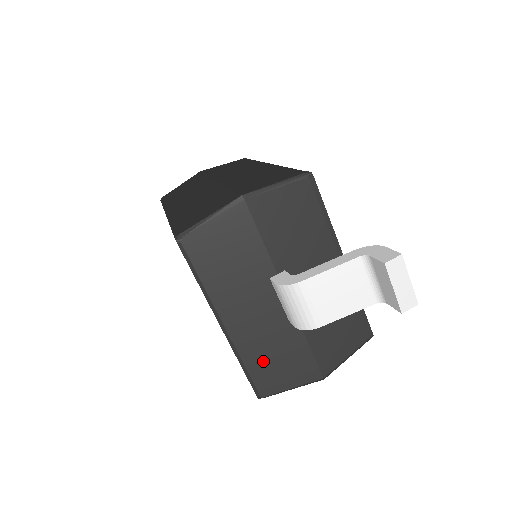
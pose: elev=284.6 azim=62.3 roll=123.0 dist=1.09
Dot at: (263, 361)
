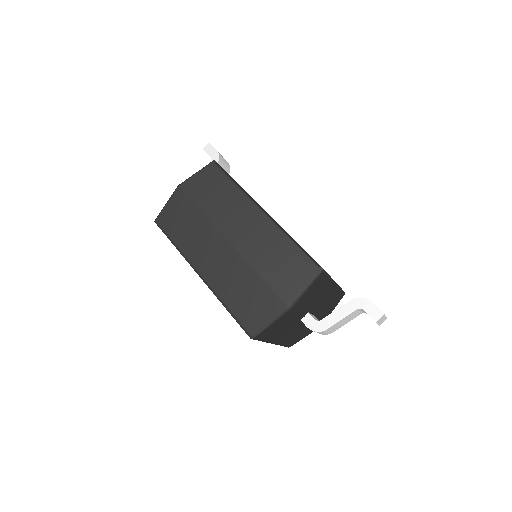
Dot at: (293, 339)
